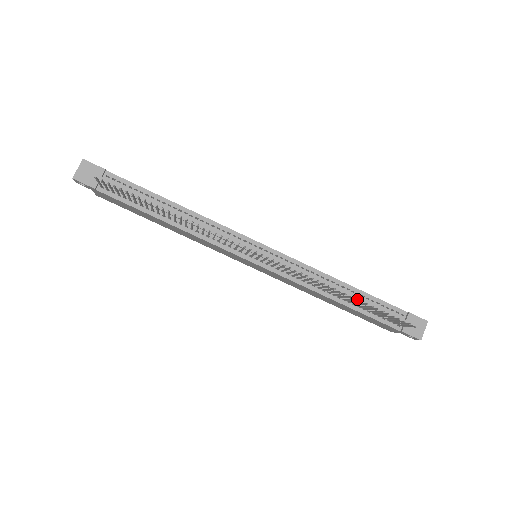
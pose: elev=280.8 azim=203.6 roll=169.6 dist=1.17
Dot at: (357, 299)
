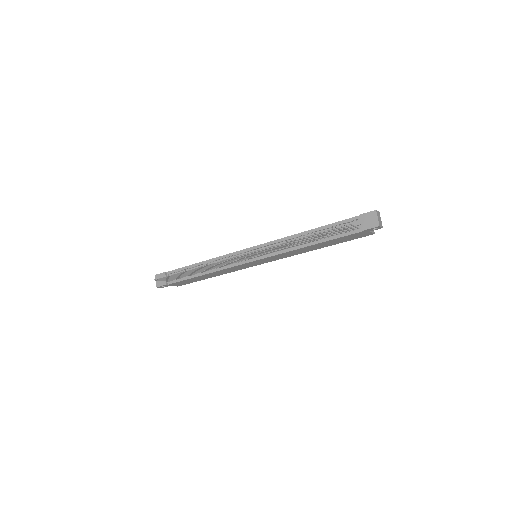
Dot at: (320, 234)
